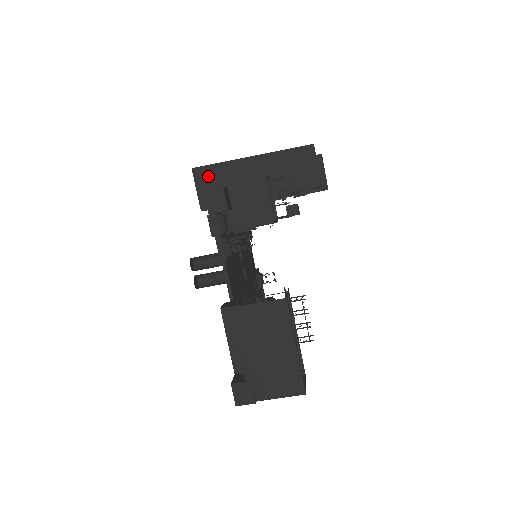
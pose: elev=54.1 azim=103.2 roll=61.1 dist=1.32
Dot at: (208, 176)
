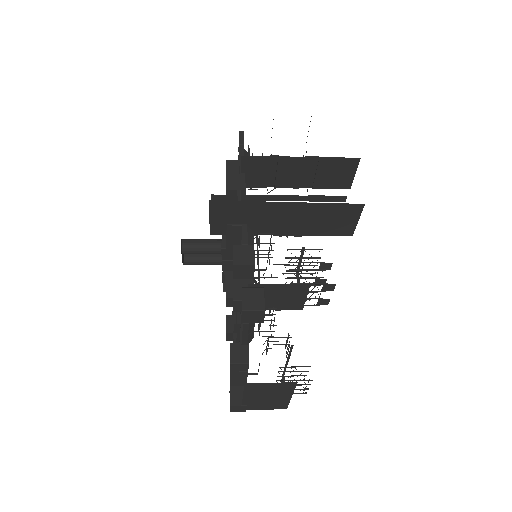
Dot at: (228, 210)
